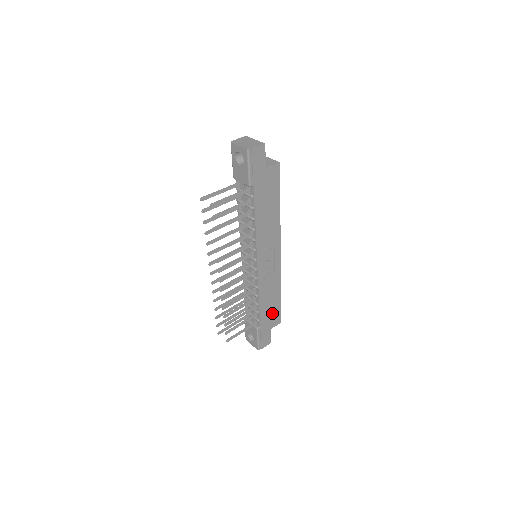
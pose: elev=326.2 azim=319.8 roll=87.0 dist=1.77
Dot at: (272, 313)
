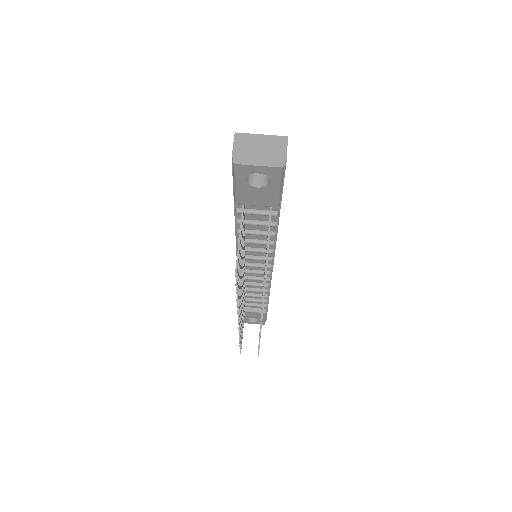
Dot at: occluded
